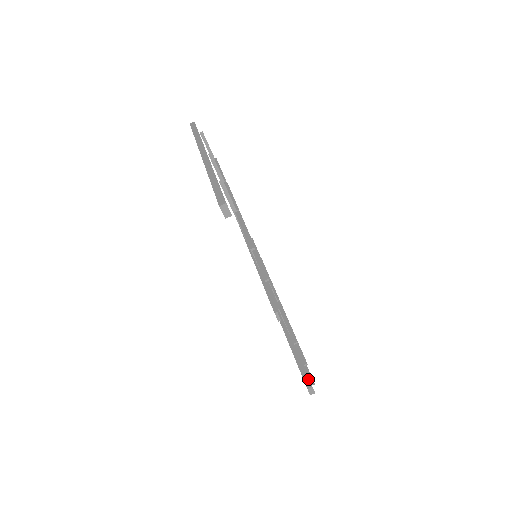
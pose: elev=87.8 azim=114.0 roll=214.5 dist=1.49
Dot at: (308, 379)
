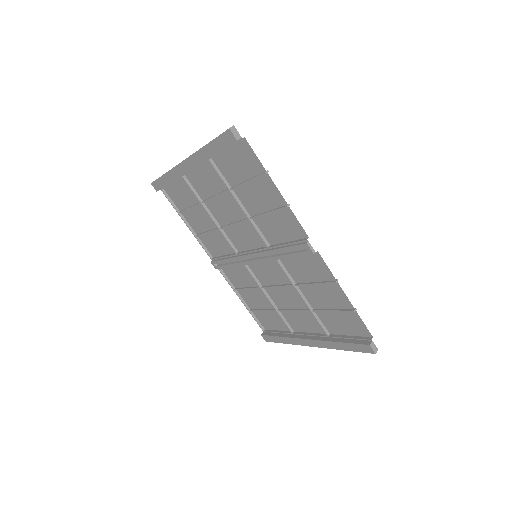
Dot at: (363, 340)
